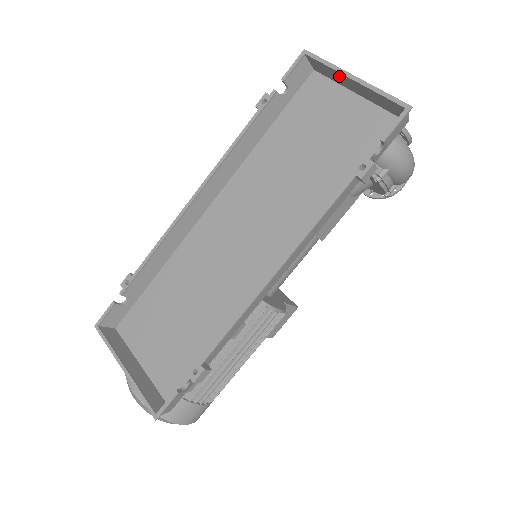
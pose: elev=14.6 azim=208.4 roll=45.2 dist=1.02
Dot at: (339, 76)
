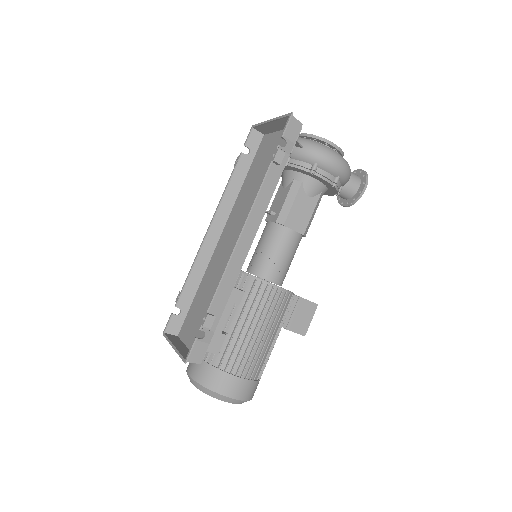
Dot at: (268, 126)
